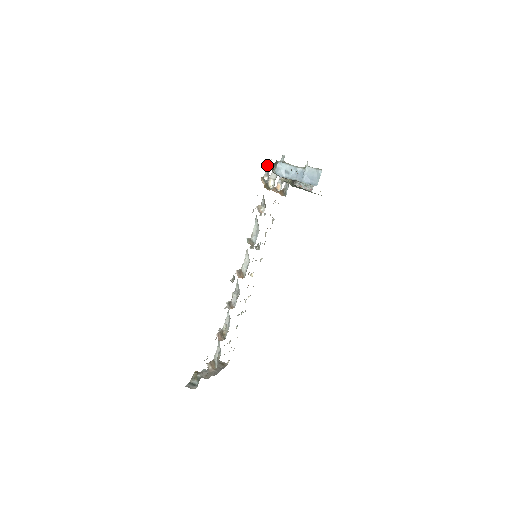
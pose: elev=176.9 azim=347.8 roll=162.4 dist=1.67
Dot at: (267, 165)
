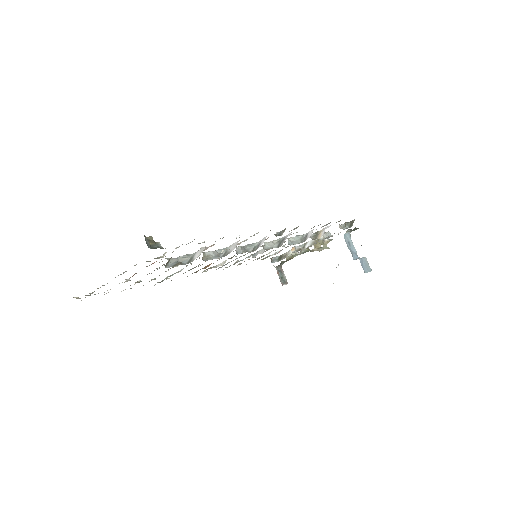
Dot at: (349, 223)
